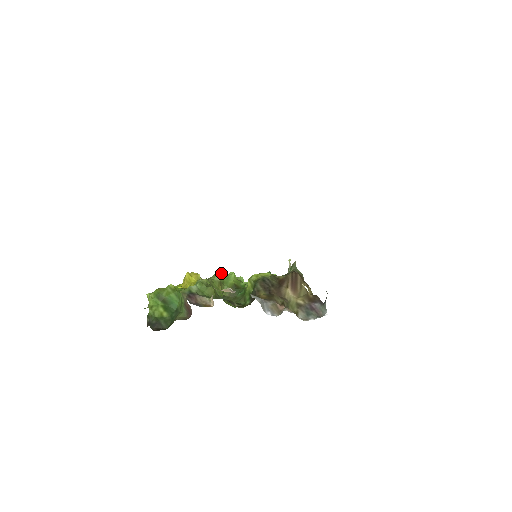
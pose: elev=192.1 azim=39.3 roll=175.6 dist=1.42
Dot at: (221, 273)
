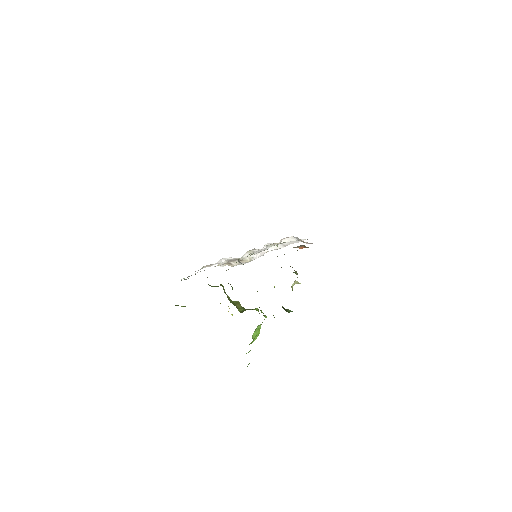
Dot at: occluded
